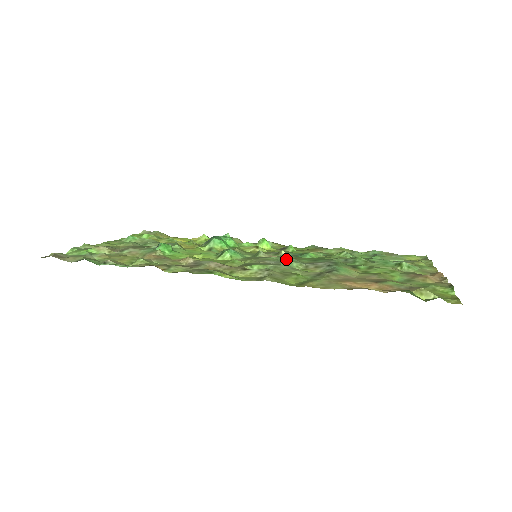
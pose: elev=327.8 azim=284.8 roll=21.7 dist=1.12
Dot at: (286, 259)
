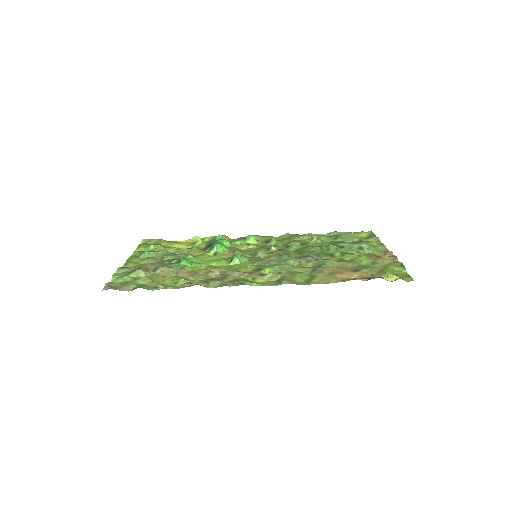
Dot at: (283, 258)
